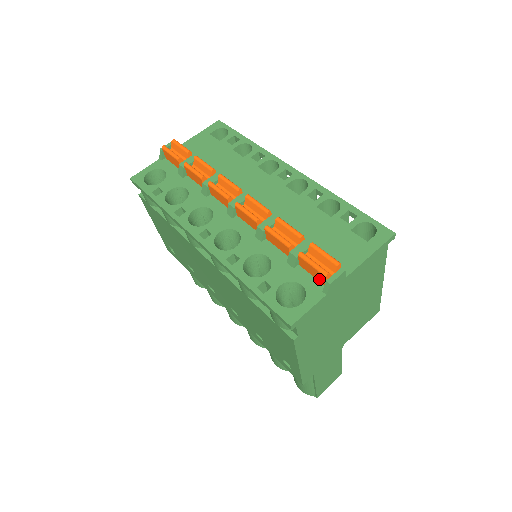
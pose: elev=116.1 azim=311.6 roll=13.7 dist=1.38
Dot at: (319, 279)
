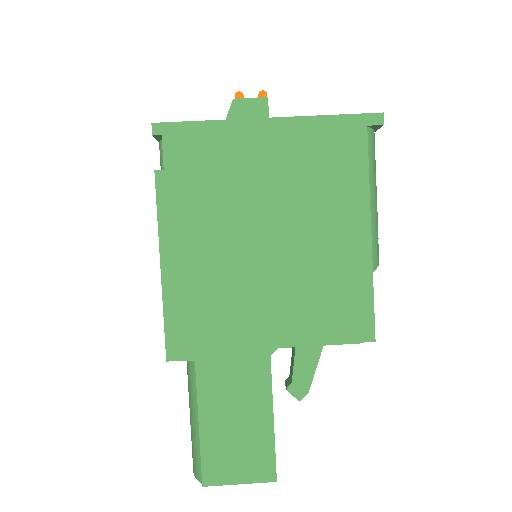
Dot at: occluded
